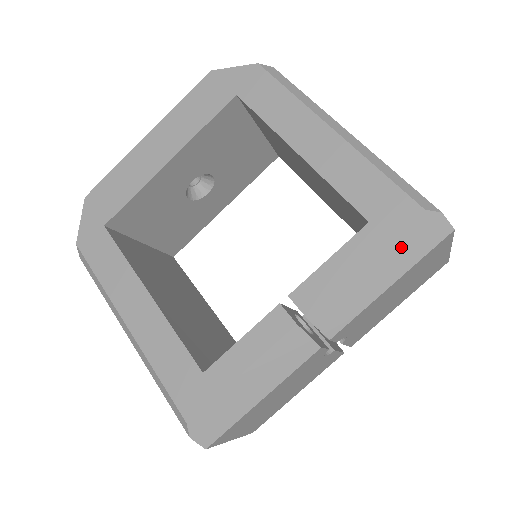
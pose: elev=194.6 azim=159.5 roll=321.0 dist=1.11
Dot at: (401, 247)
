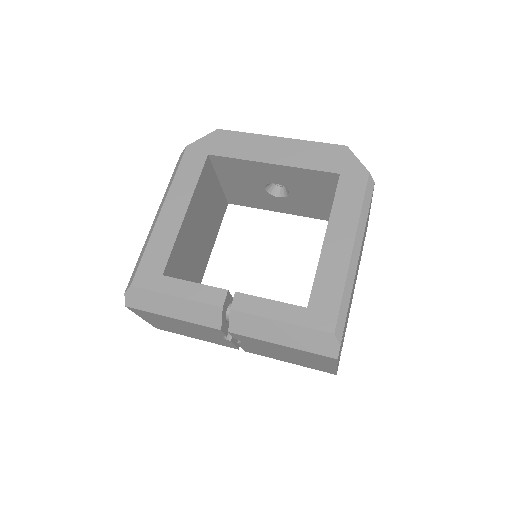
Dot at: (305, 335)
